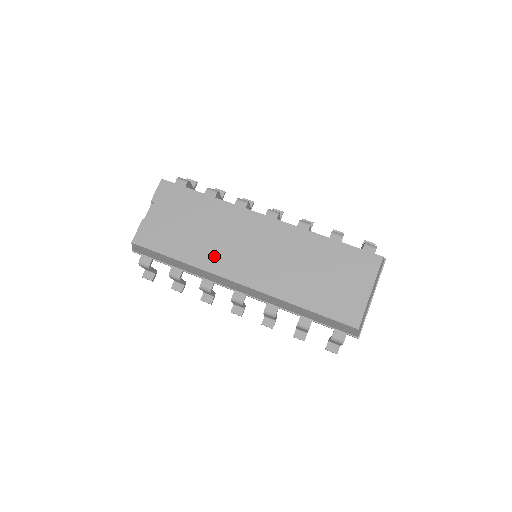
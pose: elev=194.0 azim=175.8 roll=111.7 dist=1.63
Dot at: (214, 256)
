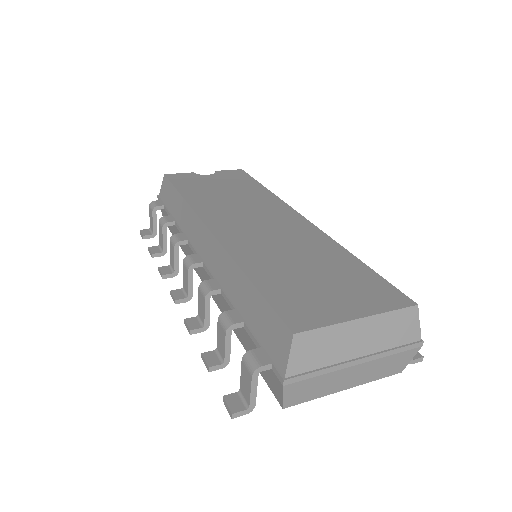
Dot at: (215, 207)
